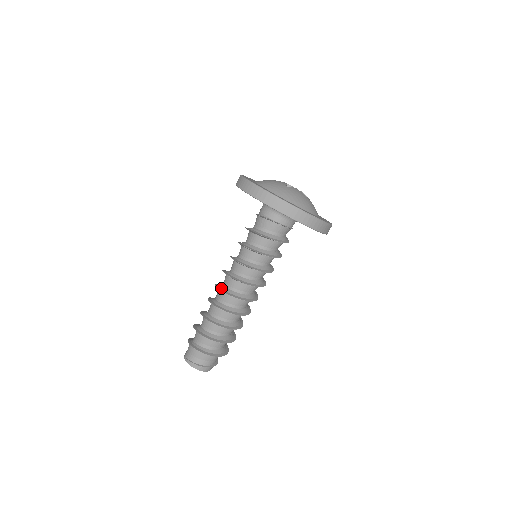
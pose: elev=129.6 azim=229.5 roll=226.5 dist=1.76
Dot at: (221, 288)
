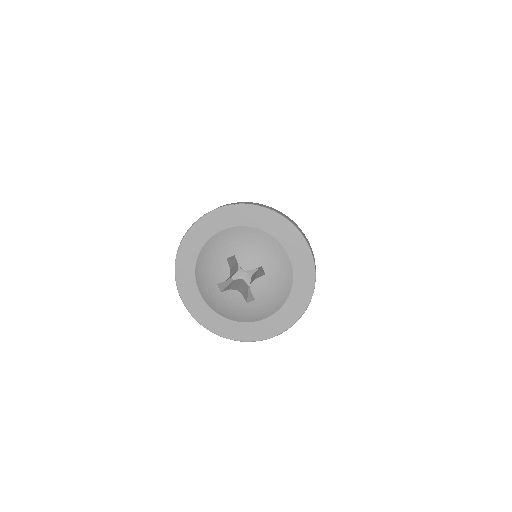
Dot at: occluded
